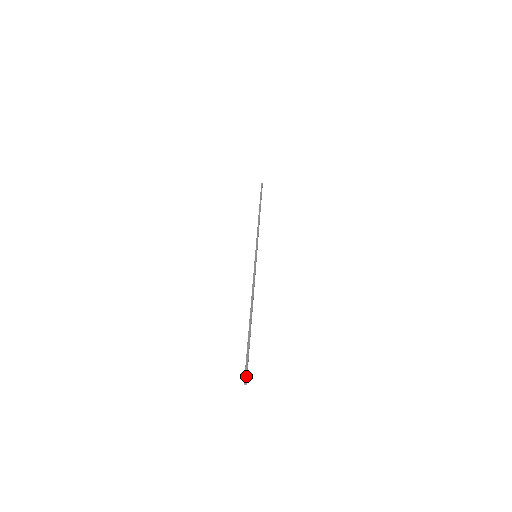
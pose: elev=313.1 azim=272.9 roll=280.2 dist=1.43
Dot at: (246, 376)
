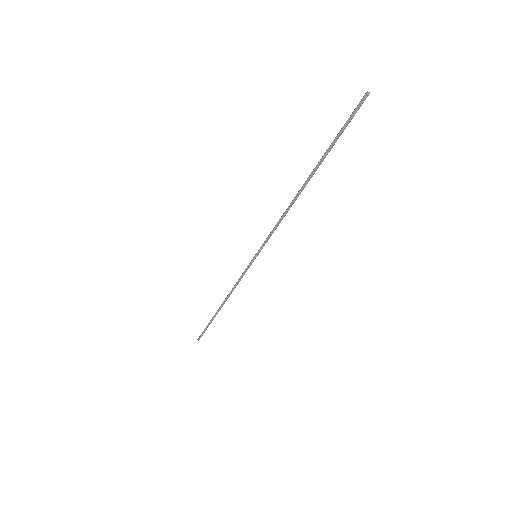
Dot at: occluded
